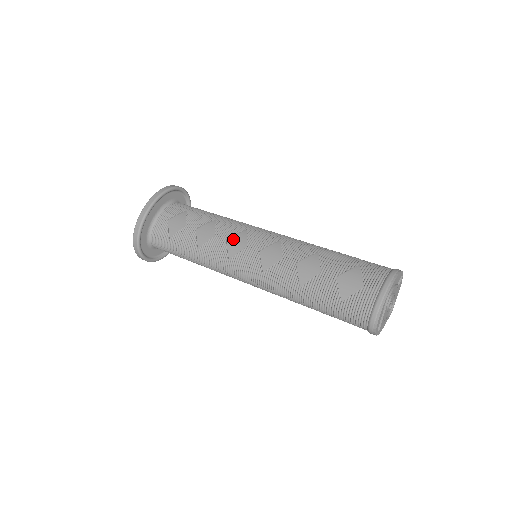
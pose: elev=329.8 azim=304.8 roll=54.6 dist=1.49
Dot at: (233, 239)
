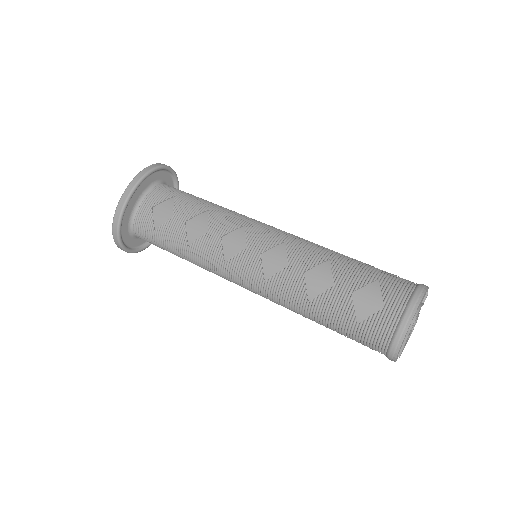
Dot at: (229, 237)
